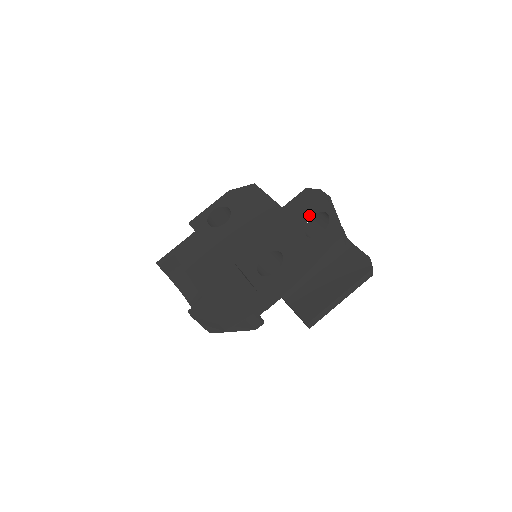
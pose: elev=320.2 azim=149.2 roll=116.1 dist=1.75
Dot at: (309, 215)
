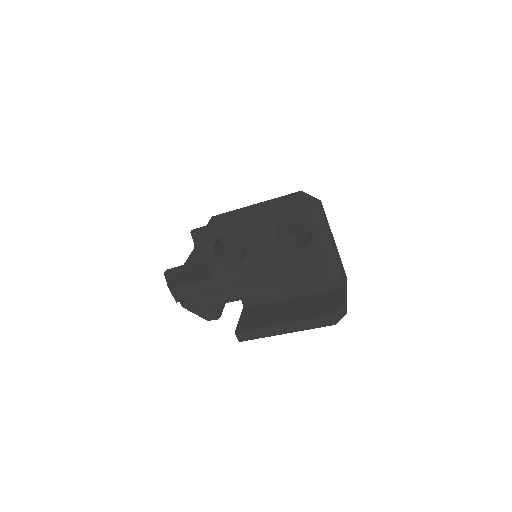
Dot at: (283, 215)
